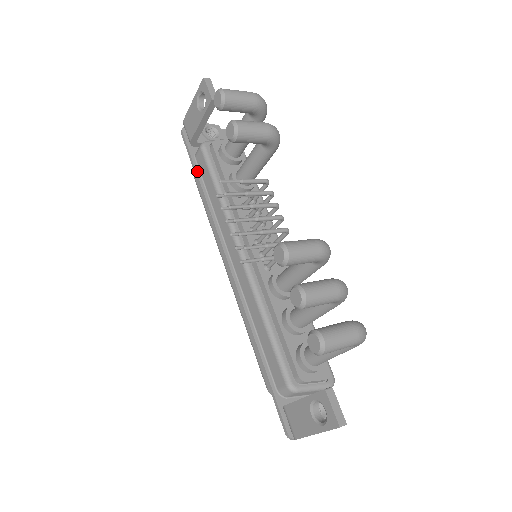
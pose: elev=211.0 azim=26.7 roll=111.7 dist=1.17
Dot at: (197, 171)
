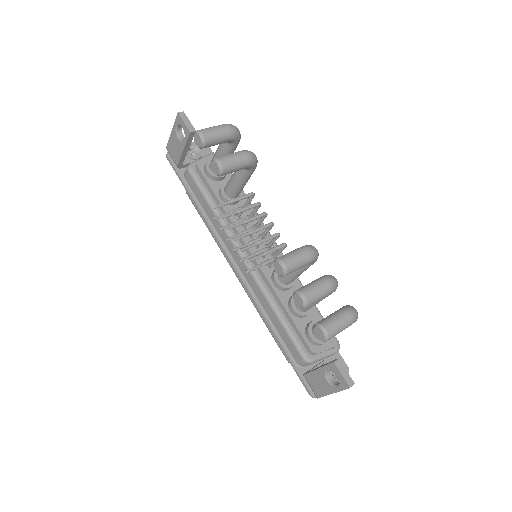
Dot at: (189, 191)
